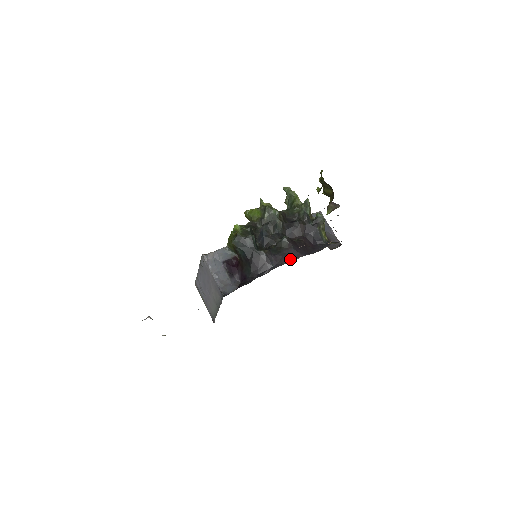
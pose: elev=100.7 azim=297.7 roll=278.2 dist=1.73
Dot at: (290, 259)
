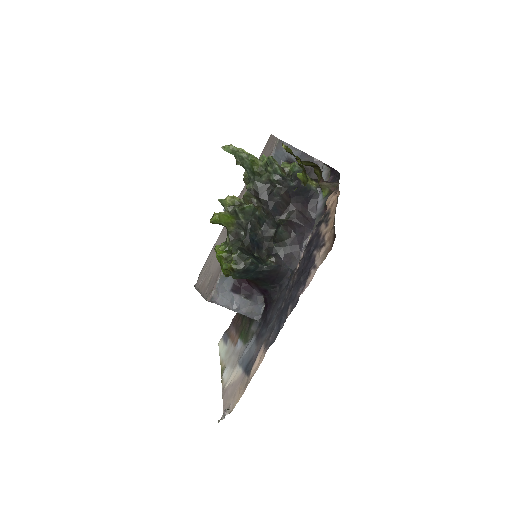
Dot at: (301, 248)
